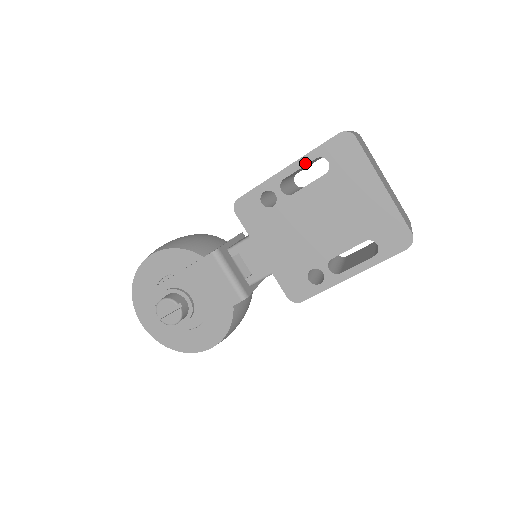
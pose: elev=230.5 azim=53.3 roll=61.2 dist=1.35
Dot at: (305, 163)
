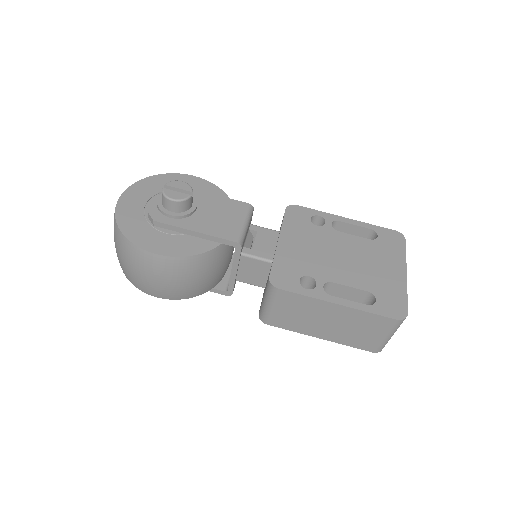
Dot at: (361, 225)
